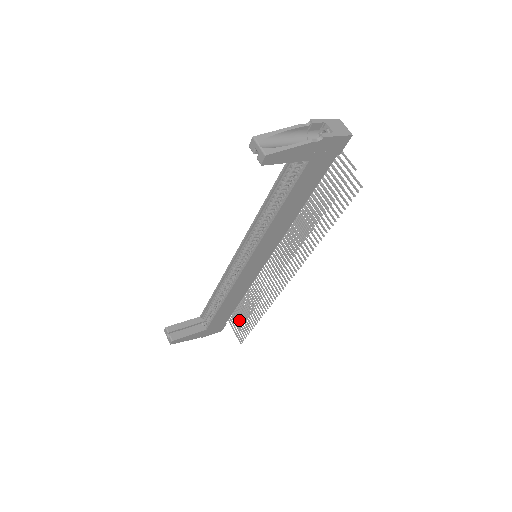
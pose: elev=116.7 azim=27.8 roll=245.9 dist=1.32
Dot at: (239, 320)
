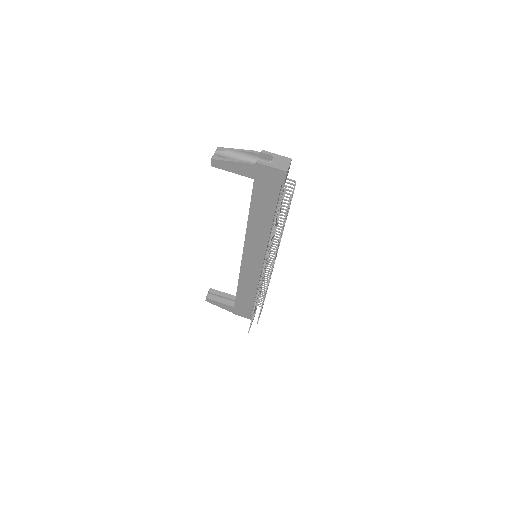
Dot at: occluded
